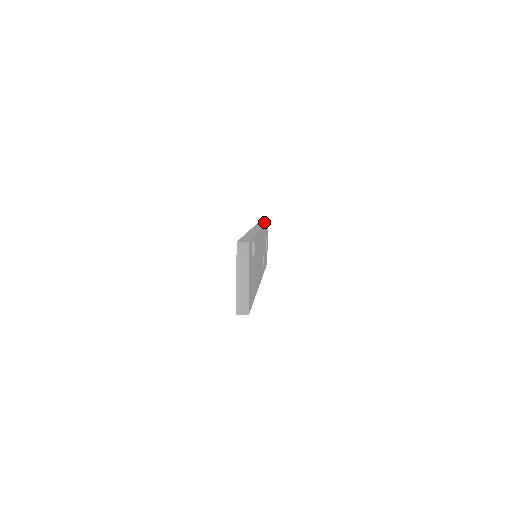
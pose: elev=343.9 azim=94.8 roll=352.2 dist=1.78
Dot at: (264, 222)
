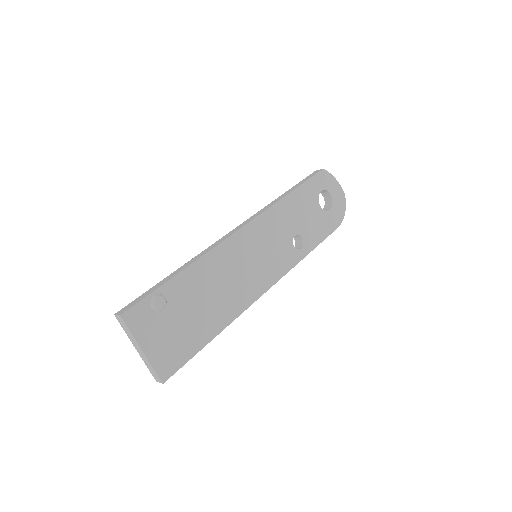
Dot at: (307, 178)
